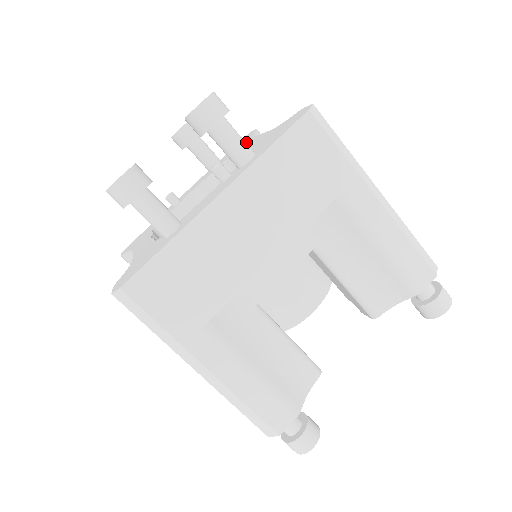
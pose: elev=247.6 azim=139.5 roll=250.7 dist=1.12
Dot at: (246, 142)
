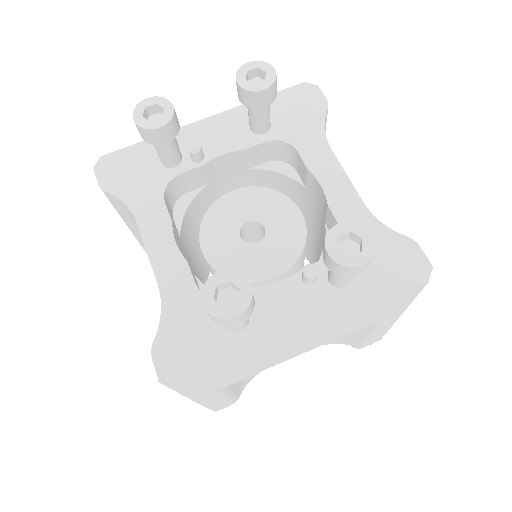
Dot at: (317, 142)
